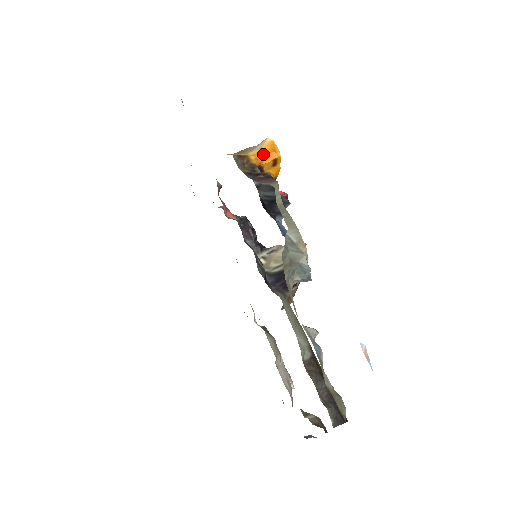
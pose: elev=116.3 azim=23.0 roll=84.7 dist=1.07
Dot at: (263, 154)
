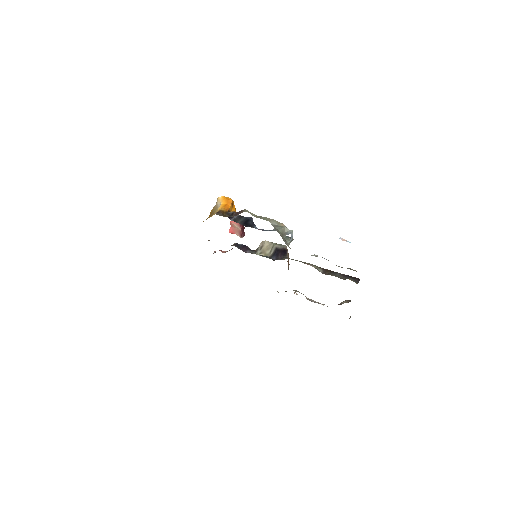
Dot at: (225, 205)
